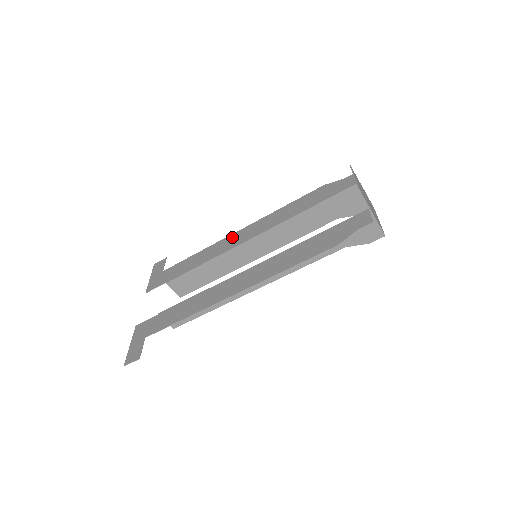
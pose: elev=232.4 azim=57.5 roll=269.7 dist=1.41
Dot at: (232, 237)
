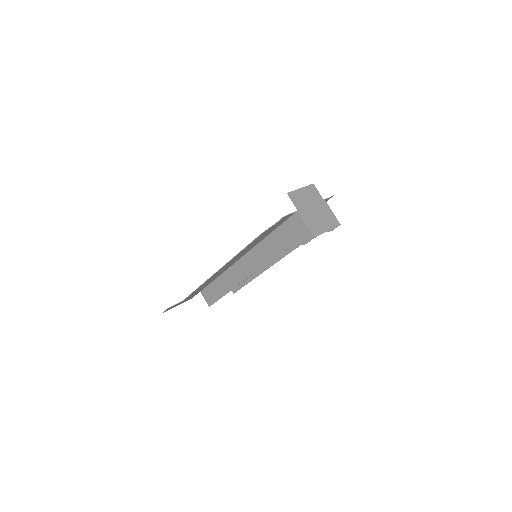
Dot at: occluded
